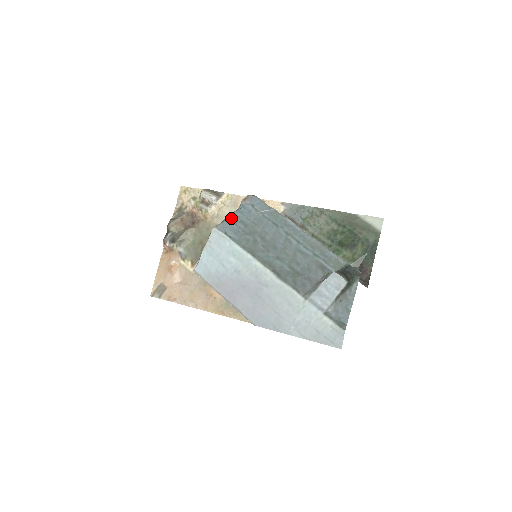
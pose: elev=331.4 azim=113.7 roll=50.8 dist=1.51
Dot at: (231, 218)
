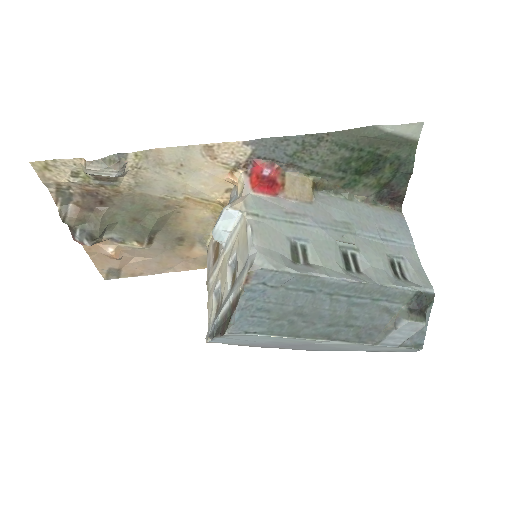
Dot at: (242, 313)
